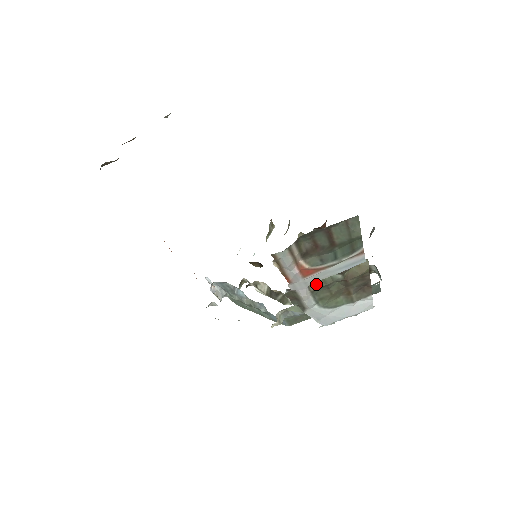
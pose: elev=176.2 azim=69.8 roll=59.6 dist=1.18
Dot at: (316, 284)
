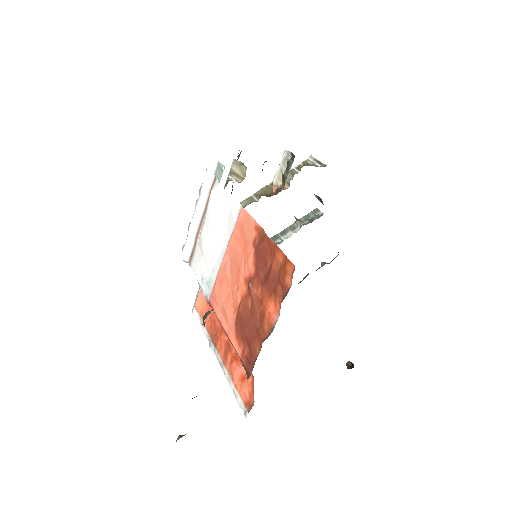
Dot at: occluded
